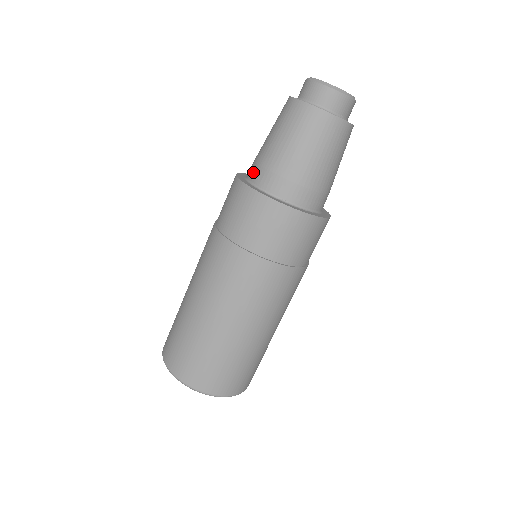
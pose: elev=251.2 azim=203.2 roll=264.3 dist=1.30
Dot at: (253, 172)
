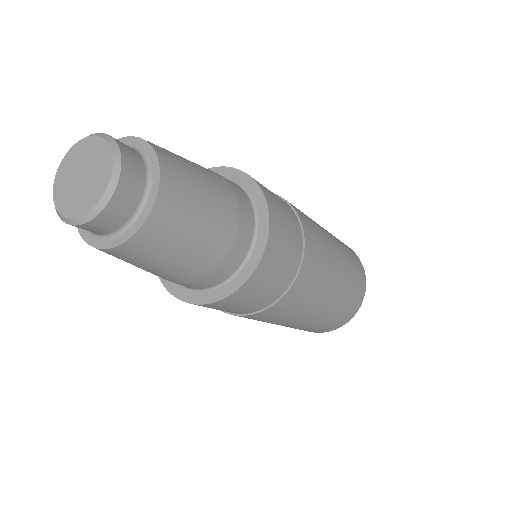
Dot at: occluded
